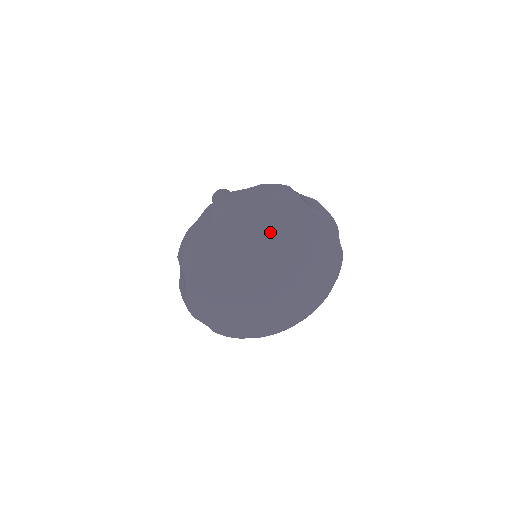
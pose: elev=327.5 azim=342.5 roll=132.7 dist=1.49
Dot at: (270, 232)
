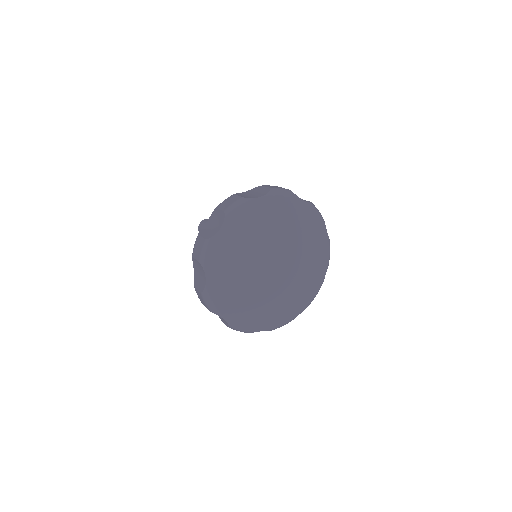
Dot at: (245, 239)
